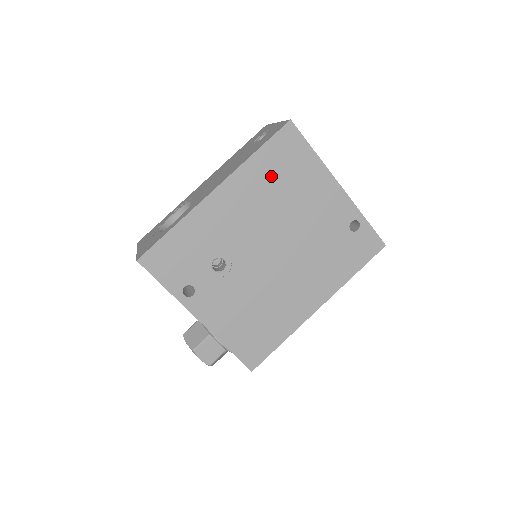
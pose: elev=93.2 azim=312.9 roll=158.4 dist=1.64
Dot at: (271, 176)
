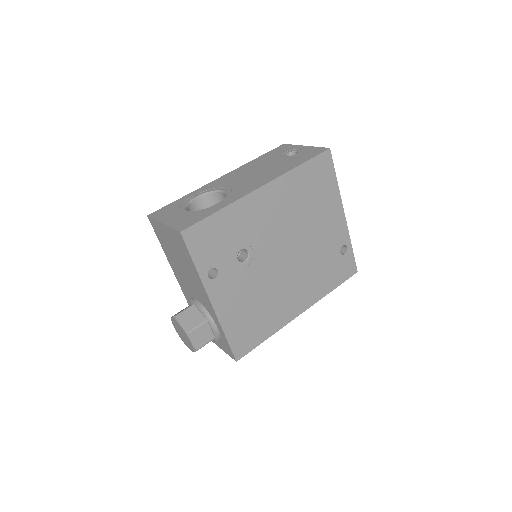
Dot at: (304, 189)
